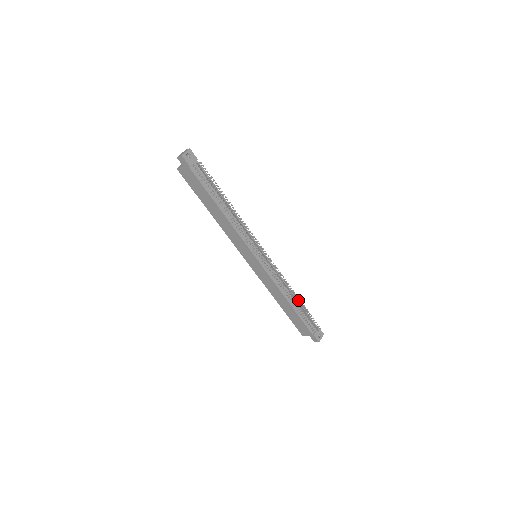
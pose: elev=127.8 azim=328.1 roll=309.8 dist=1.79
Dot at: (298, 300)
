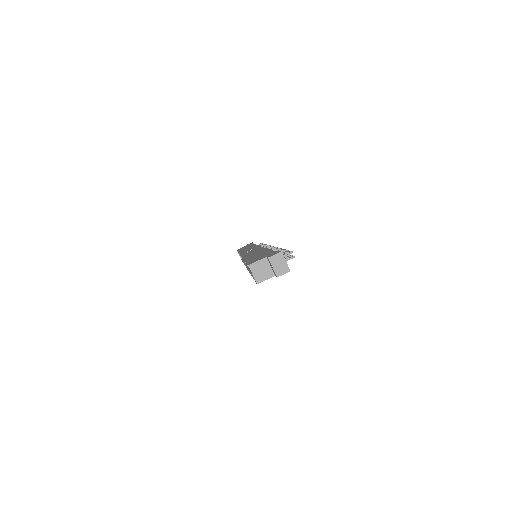
Dot at: occluded
